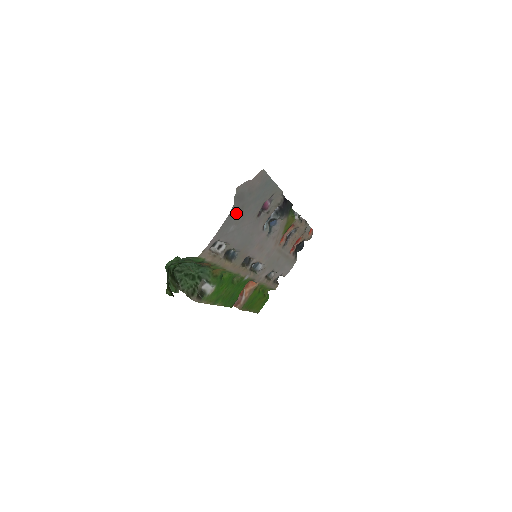
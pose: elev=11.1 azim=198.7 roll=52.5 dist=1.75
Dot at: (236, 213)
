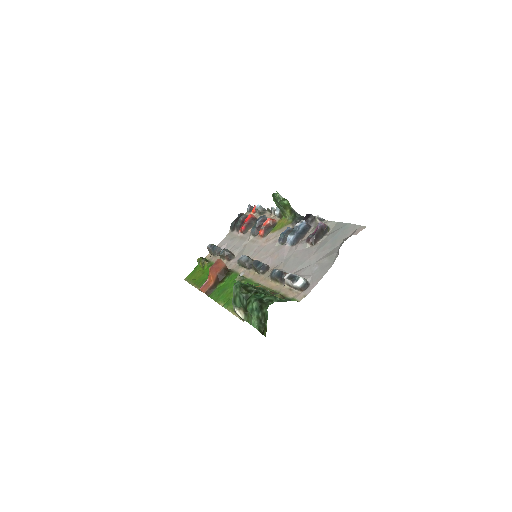
Dot at: (329, 258)
